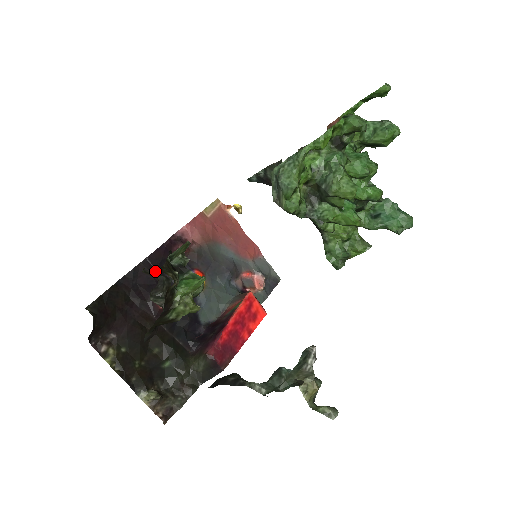
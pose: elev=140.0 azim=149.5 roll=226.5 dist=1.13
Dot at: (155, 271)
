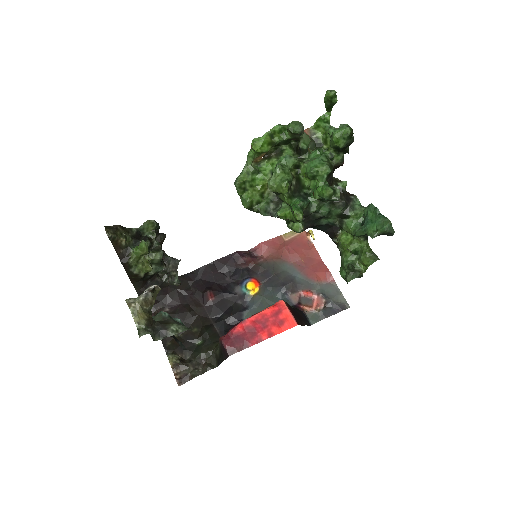
Dot at: (217, 273)
